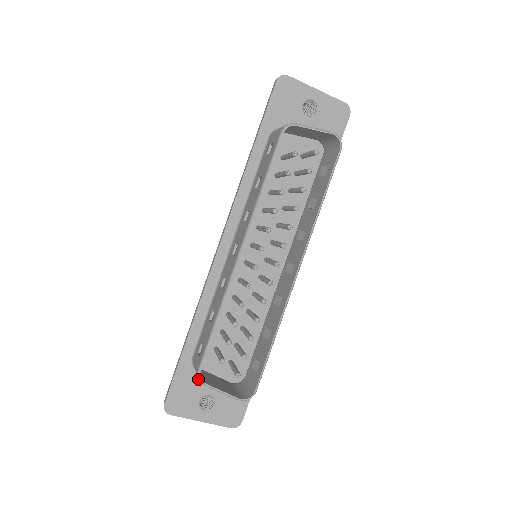
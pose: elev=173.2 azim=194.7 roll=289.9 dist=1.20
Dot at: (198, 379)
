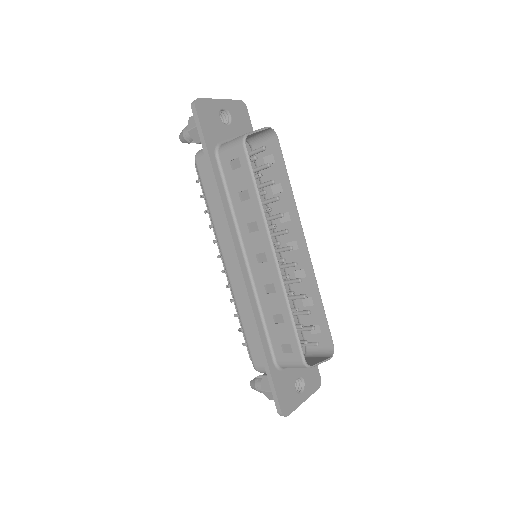
Dot at: (286, 374)
